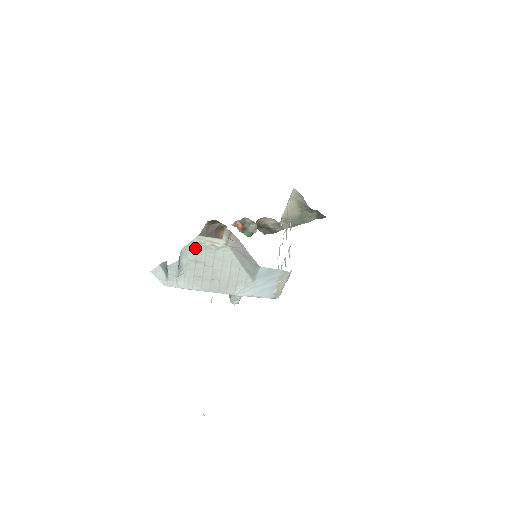
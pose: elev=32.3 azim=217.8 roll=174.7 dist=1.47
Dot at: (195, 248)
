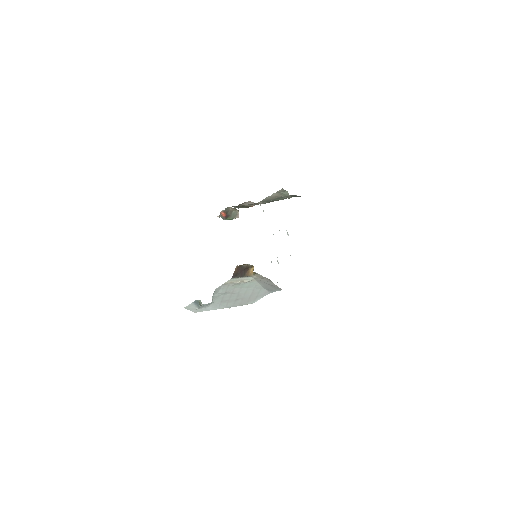
Dot at: (226, 286)
